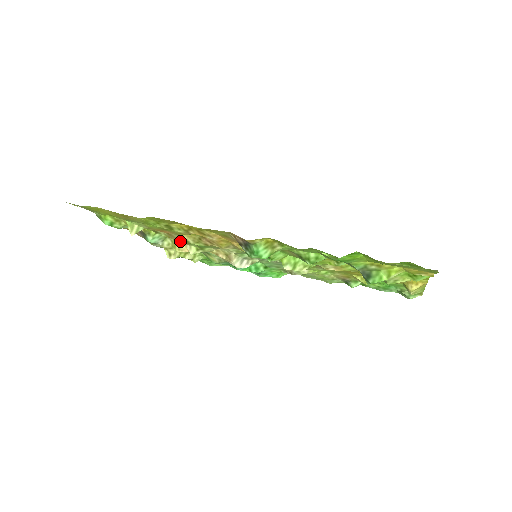
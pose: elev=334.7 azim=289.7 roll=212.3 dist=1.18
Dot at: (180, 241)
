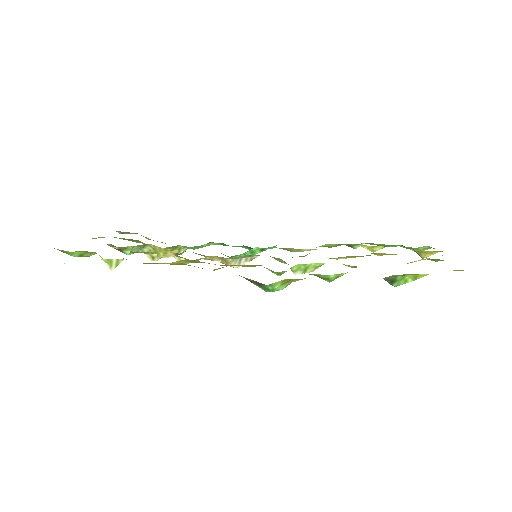
Dot at: occluded
